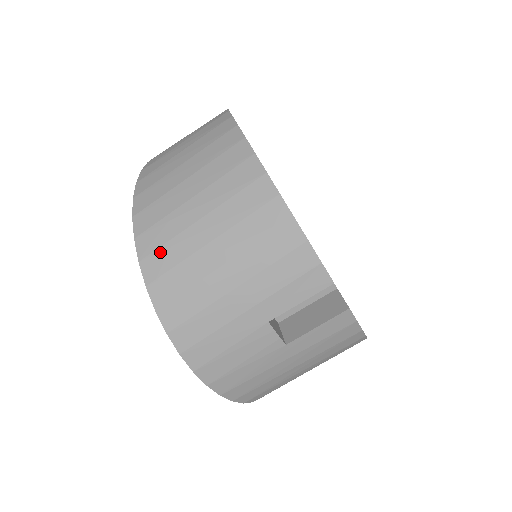
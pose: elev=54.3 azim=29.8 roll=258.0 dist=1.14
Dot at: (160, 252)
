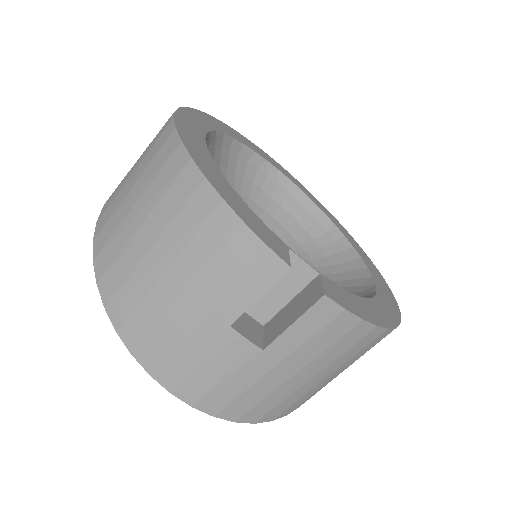
Dot at: (112, 270)
